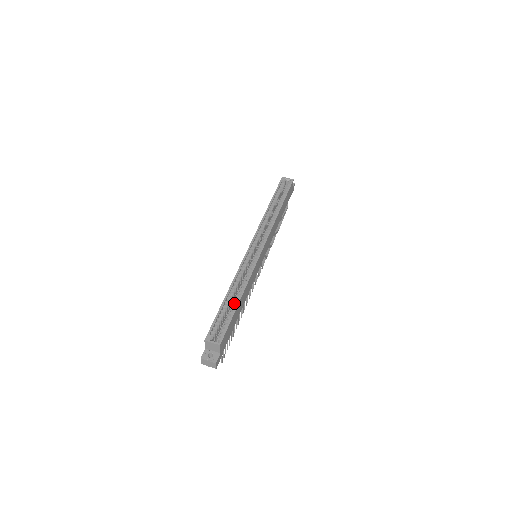
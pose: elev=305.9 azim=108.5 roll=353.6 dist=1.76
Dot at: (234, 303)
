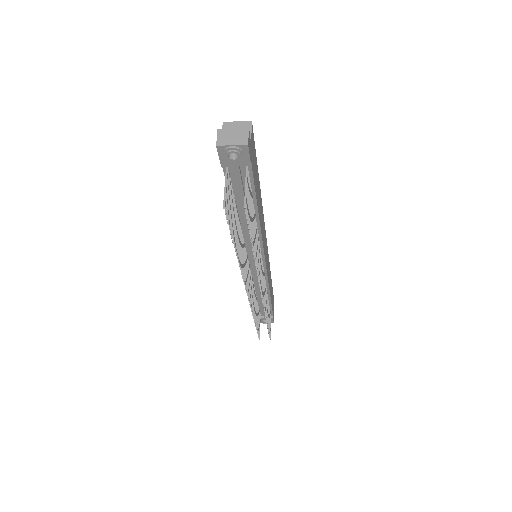
Dot at: occluded
